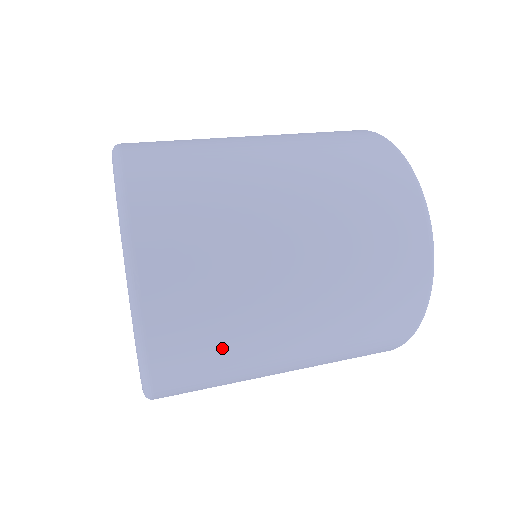
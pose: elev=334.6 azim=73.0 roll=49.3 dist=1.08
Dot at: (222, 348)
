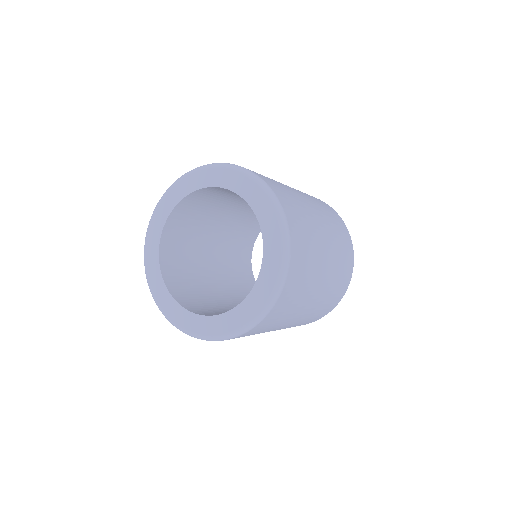
Dot at: (292, 306)
